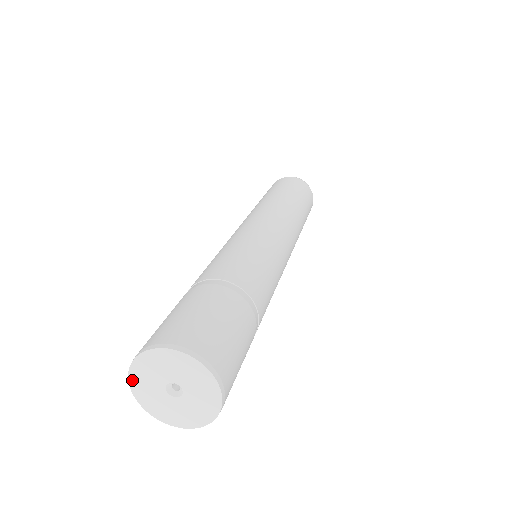
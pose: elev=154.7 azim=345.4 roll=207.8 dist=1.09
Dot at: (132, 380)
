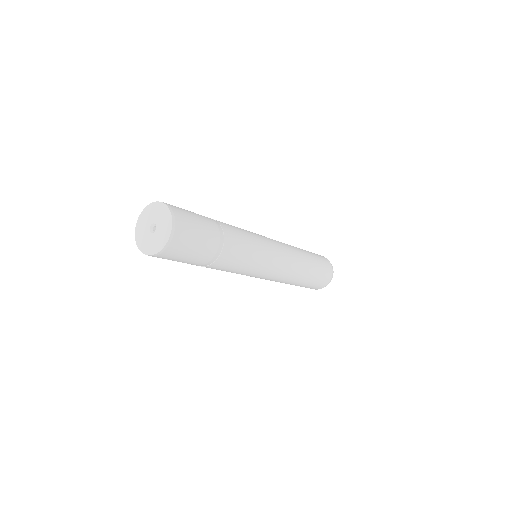
Dot at: (146, 209)
